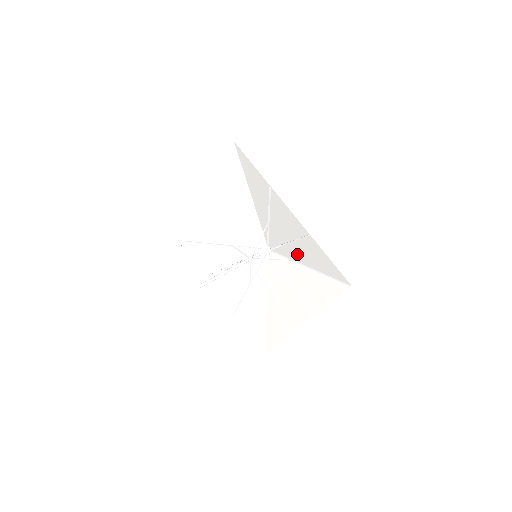
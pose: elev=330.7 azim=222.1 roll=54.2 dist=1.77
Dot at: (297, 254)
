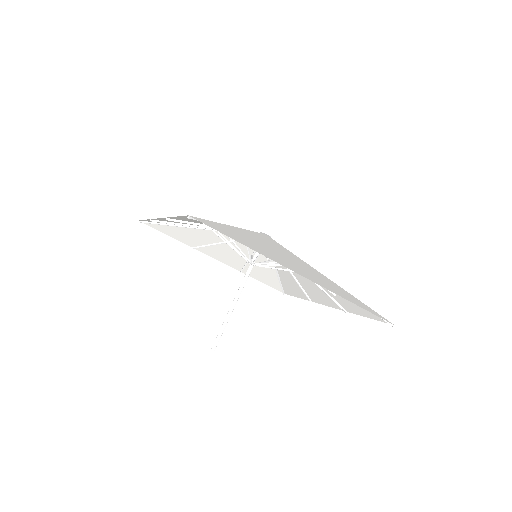
Dot at: occluded
